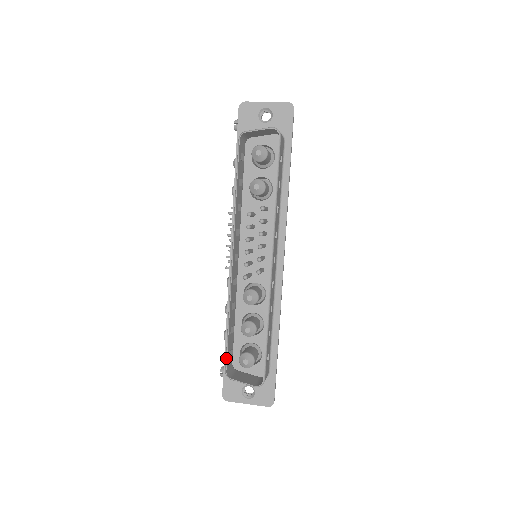
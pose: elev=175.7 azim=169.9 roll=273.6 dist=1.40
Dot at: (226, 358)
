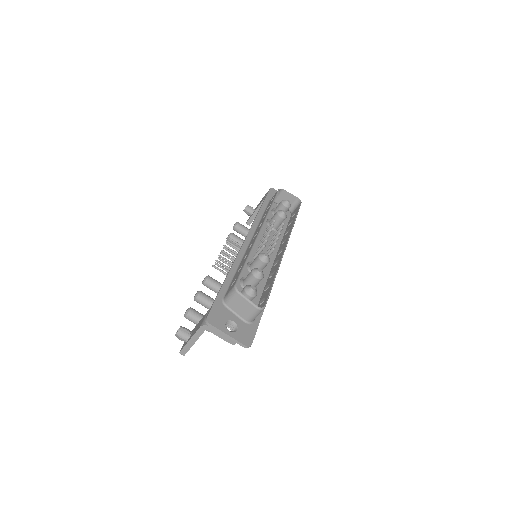
Dot at: (239, 276)
